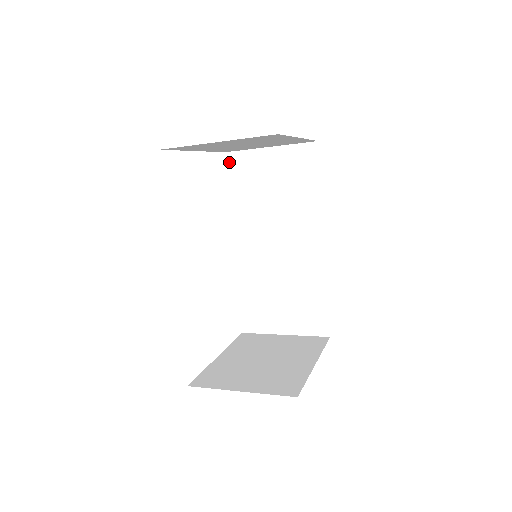
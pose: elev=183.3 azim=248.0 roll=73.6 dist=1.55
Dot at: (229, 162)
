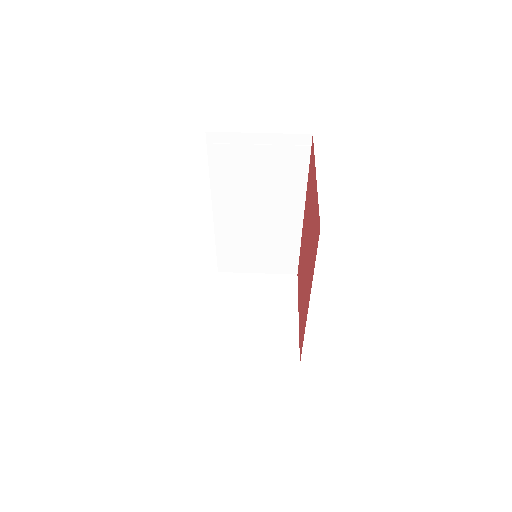
Dot at: (210, 142)
